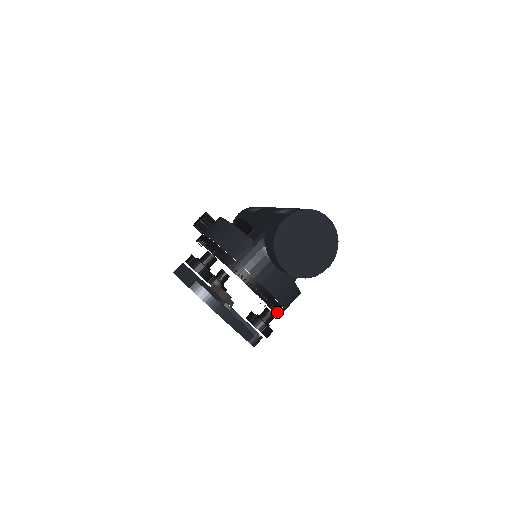
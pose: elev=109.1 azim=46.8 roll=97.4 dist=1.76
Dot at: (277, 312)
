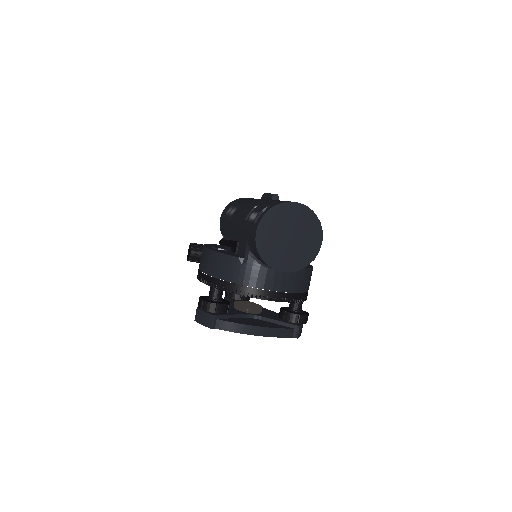
Dot at: (302, 299)
